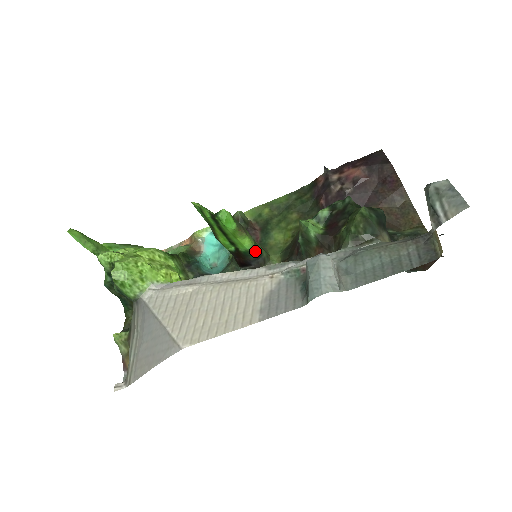
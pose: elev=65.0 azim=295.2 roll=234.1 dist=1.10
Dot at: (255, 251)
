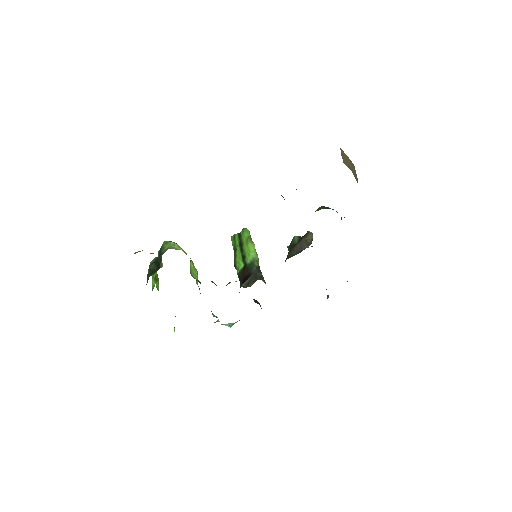
Dot at: (257, 264)
